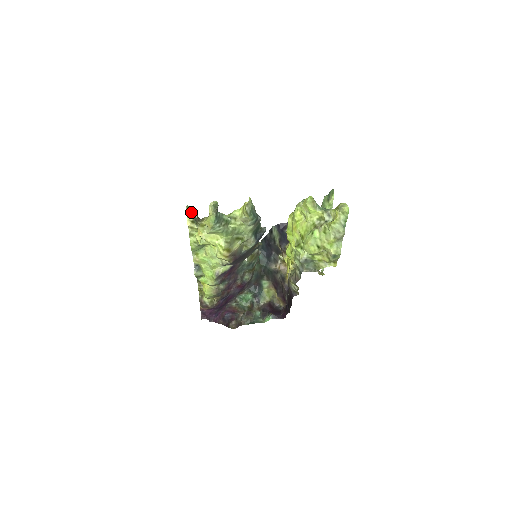
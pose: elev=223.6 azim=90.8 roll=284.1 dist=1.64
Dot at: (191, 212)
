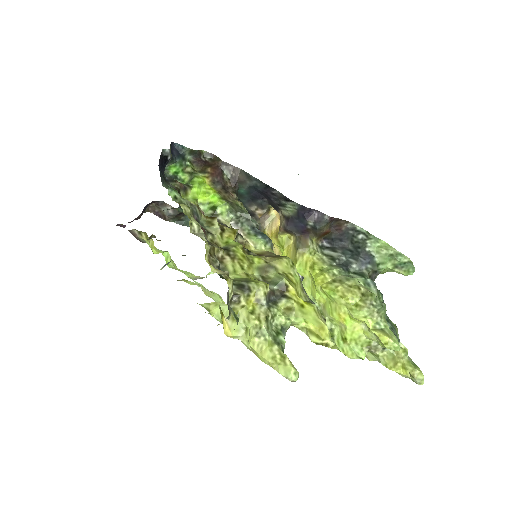
Dot at: occluded
